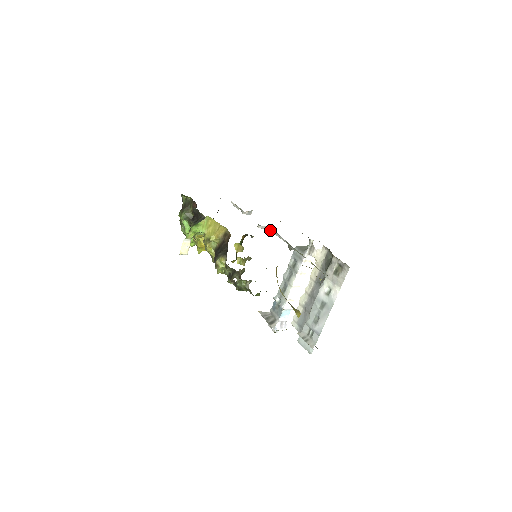
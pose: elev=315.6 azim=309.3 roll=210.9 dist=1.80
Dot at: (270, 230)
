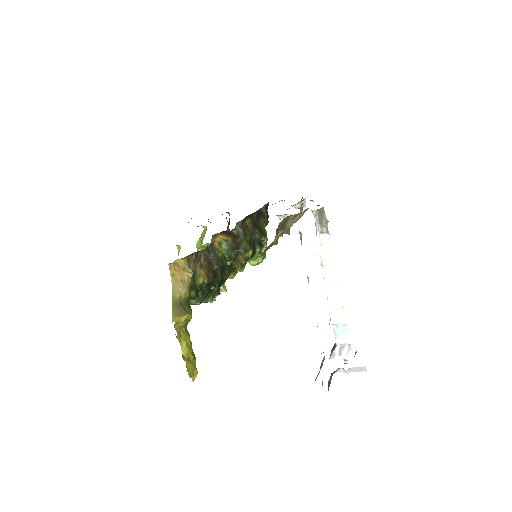
Dot at: occluded
